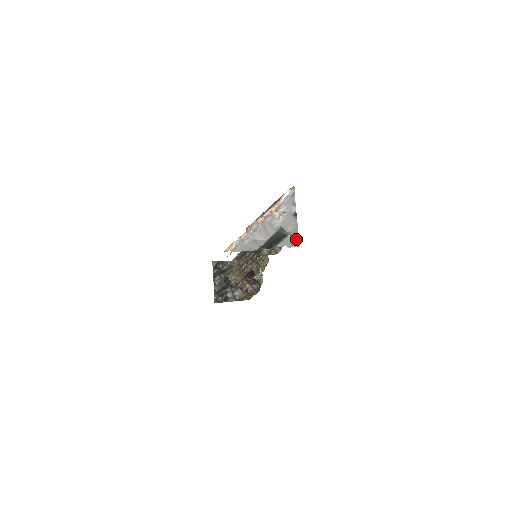
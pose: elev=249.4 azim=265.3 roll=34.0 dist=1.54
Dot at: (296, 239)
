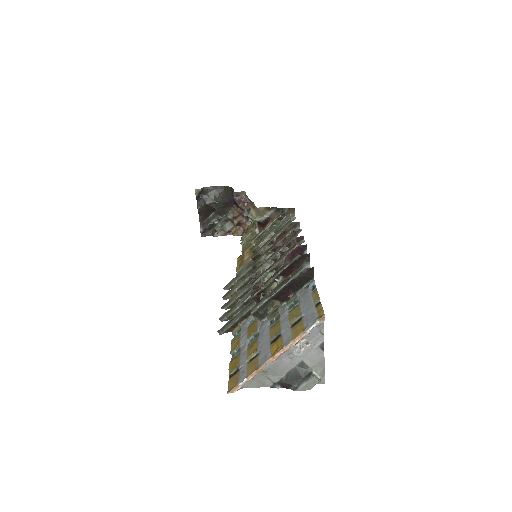
Dot at: (321, 377)
